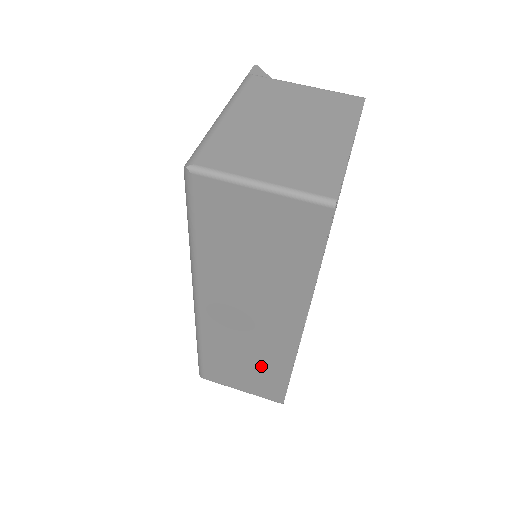
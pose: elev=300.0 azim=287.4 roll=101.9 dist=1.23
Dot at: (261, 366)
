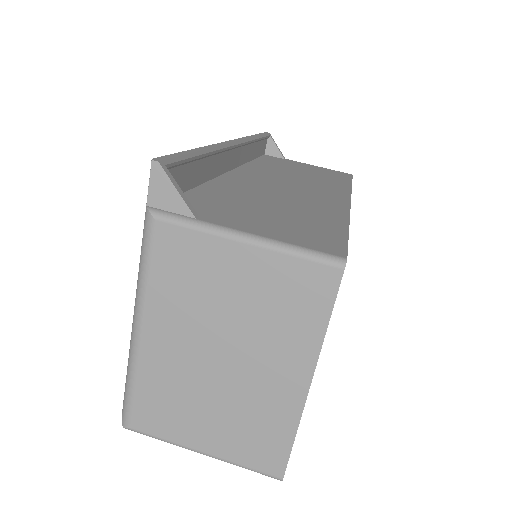
Dot at: occluded
